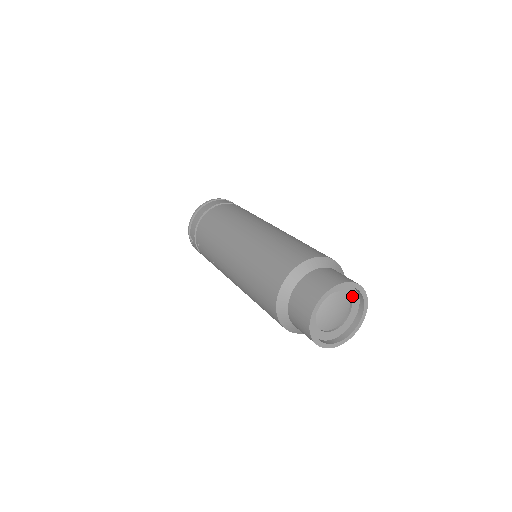
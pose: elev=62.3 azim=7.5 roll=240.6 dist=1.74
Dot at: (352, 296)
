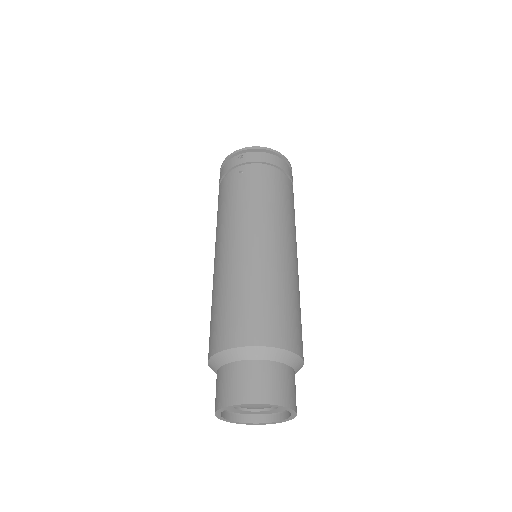
Dot at: occluded
